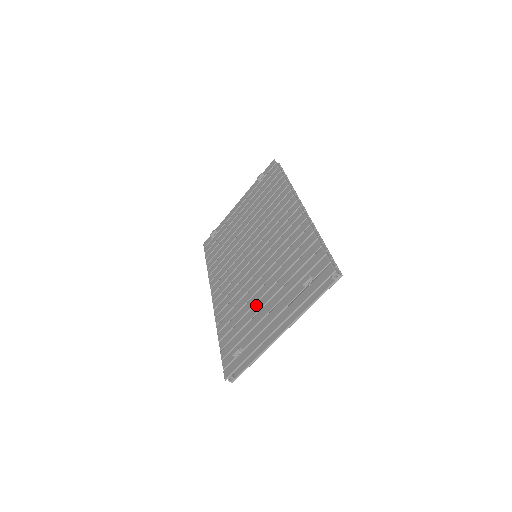
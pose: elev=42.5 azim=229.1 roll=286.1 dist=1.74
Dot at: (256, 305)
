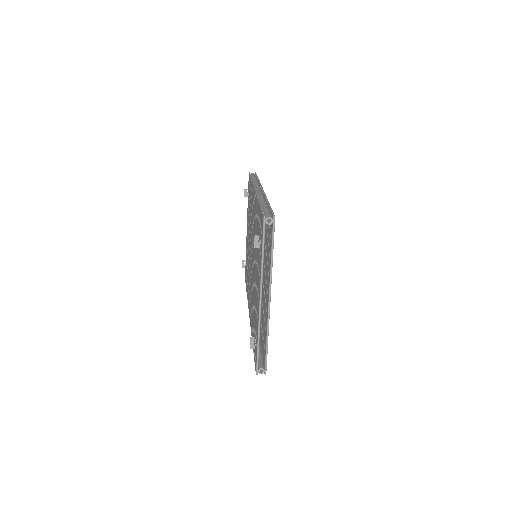
Dot at: (255, 294)
